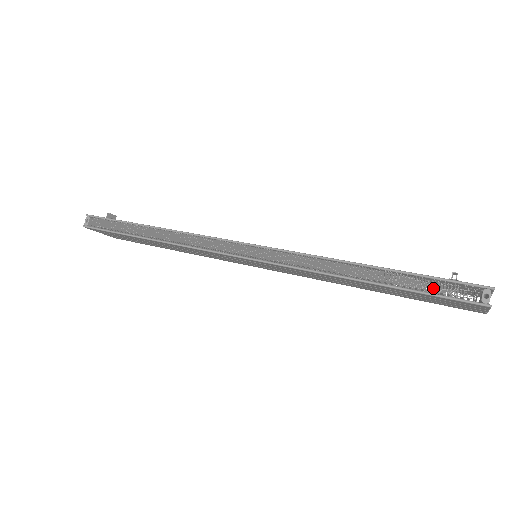
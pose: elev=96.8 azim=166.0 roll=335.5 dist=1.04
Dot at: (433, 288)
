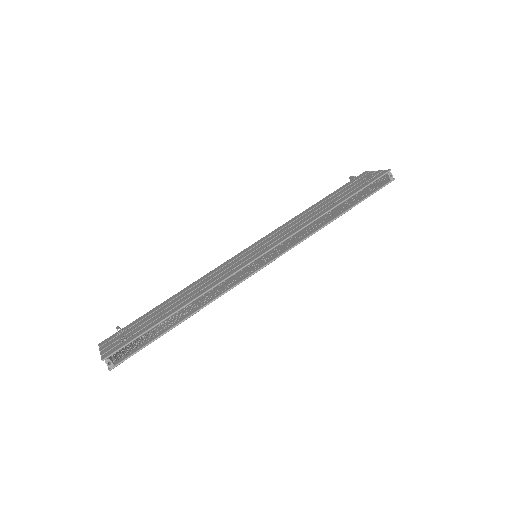
Dot at: occluded
